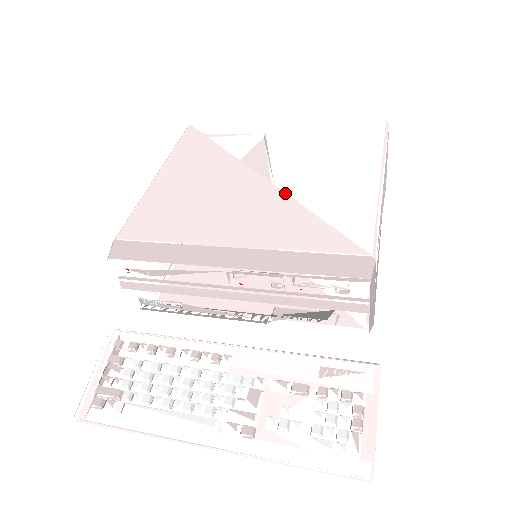
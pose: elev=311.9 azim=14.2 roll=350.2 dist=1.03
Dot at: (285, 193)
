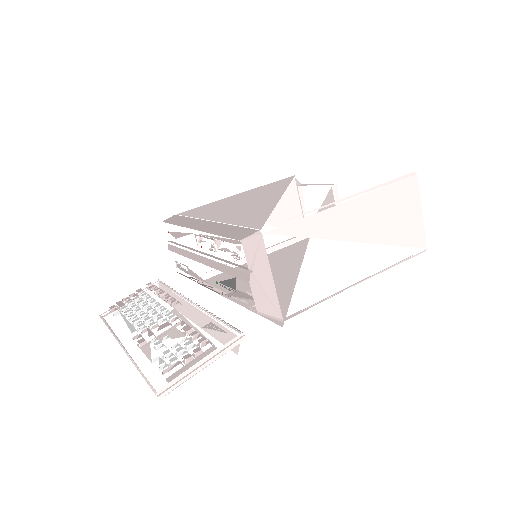
Dot at: (277, 202)
